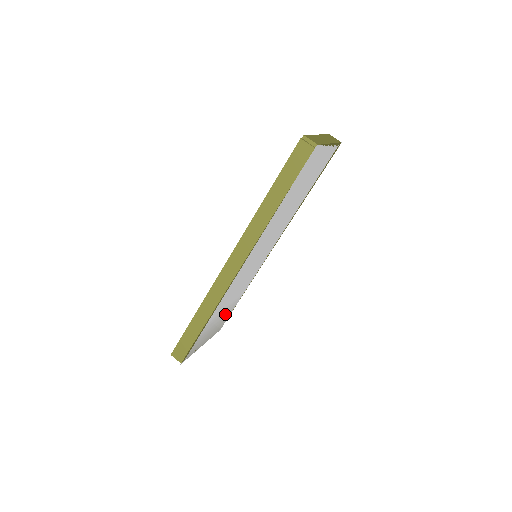
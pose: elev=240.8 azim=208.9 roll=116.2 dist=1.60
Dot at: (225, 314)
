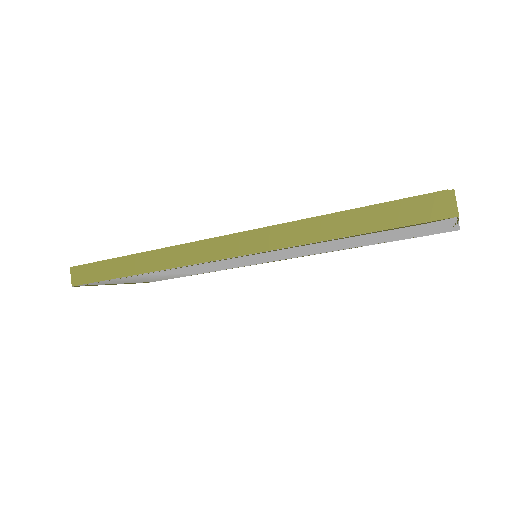
Dot at: occluded
